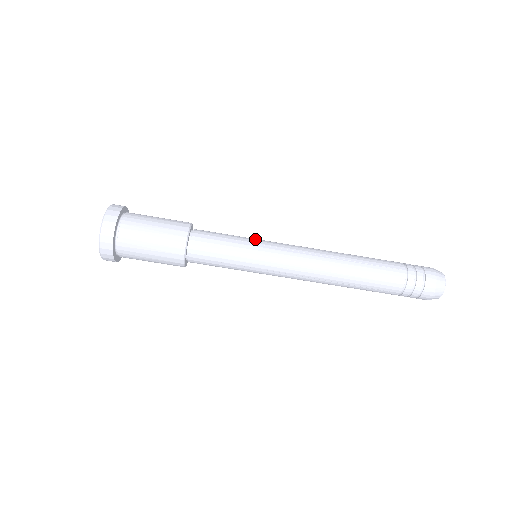
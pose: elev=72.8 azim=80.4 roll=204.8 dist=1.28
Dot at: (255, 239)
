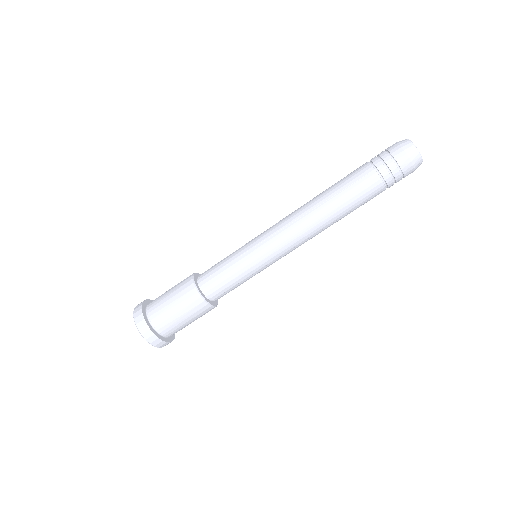
Dot at: (244, 247)
